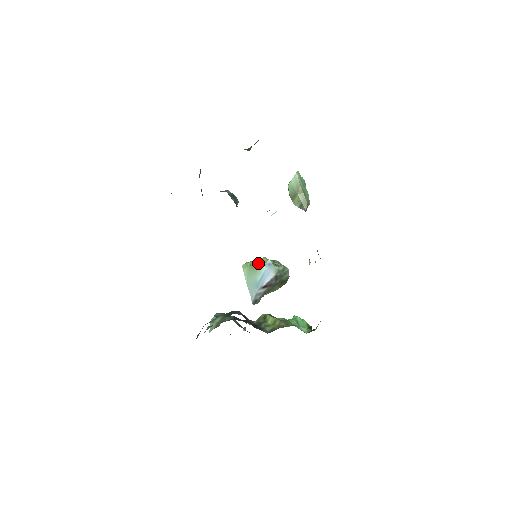
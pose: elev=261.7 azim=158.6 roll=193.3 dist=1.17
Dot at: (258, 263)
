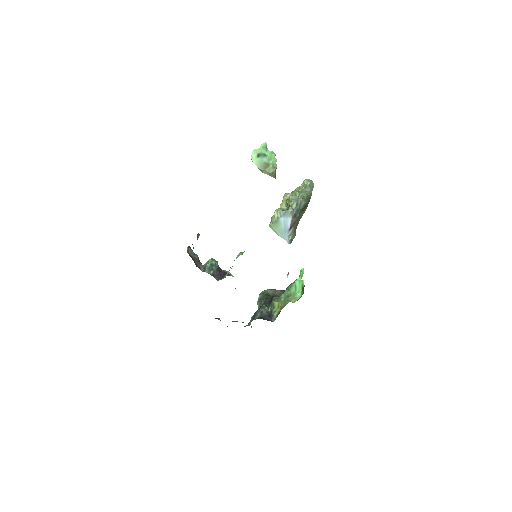
Dot at: (278, 214)
